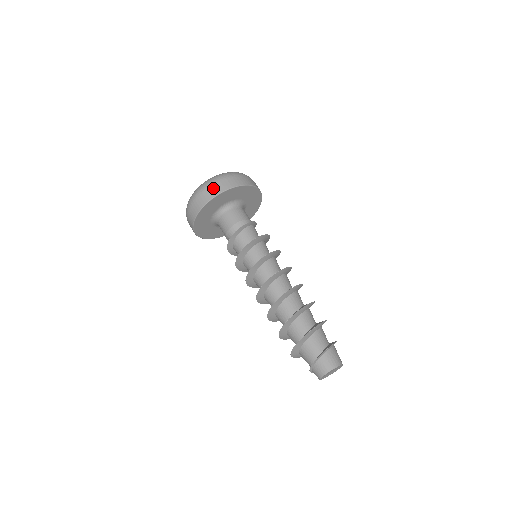
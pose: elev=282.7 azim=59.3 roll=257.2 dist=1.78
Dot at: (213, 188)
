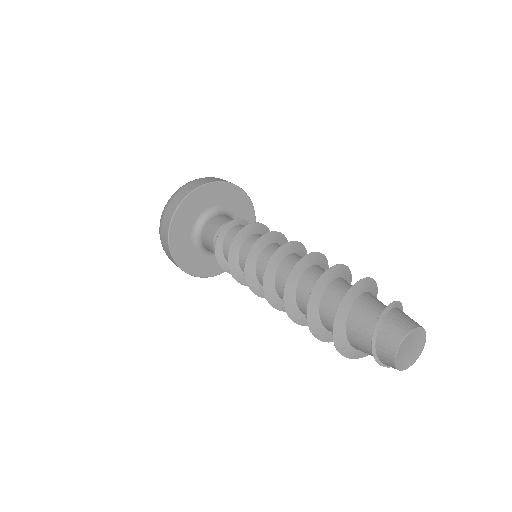
Dot at: (188, 186)
